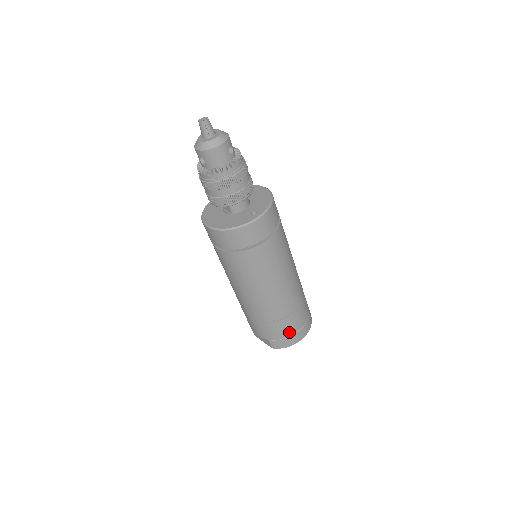
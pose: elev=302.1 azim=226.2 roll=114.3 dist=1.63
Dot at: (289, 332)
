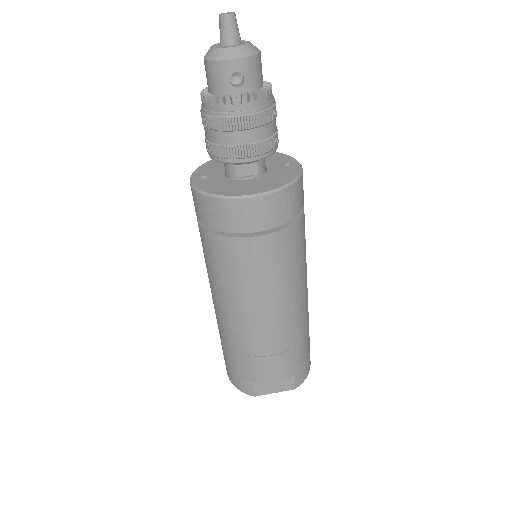
Dot at: (309, 349)
